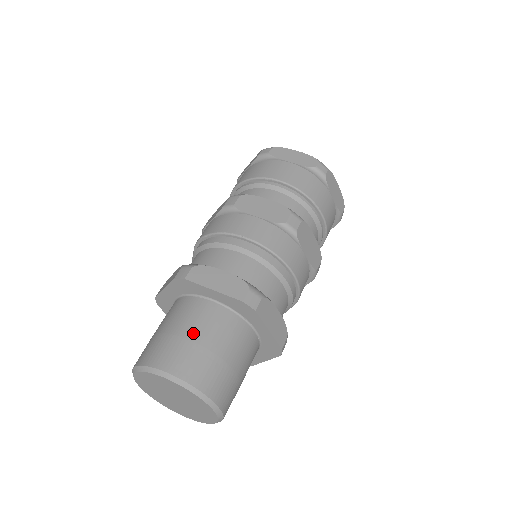
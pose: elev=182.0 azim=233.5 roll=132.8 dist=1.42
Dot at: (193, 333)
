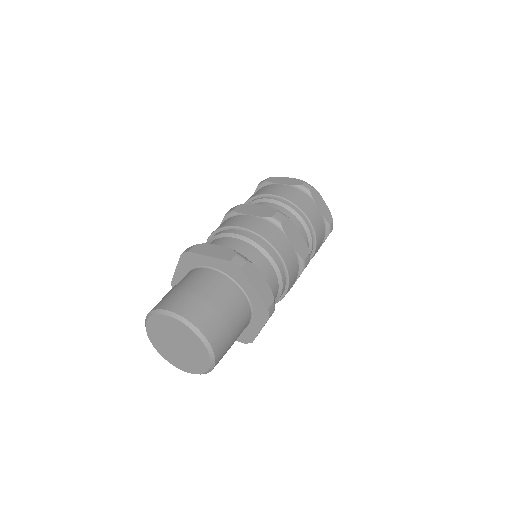
Dot at: (191, 287)
